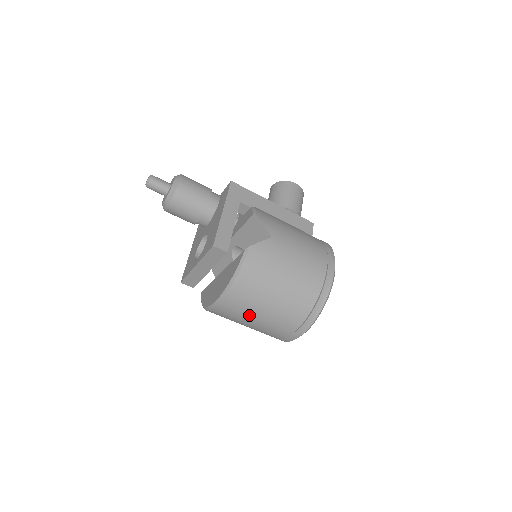
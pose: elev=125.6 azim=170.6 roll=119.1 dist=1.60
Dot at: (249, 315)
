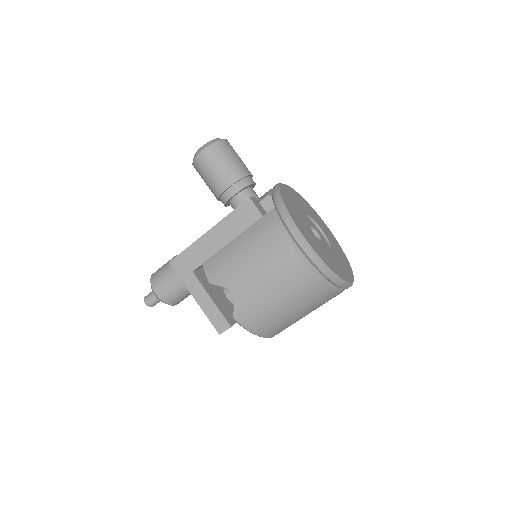
Dot at: occluded
